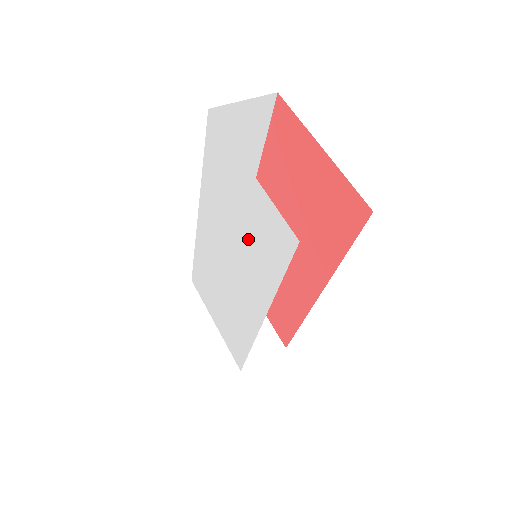
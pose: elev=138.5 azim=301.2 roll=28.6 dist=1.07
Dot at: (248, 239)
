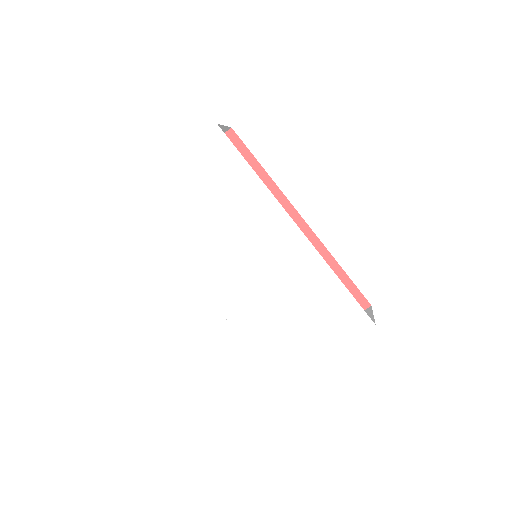
Dot at: (221, 201)
